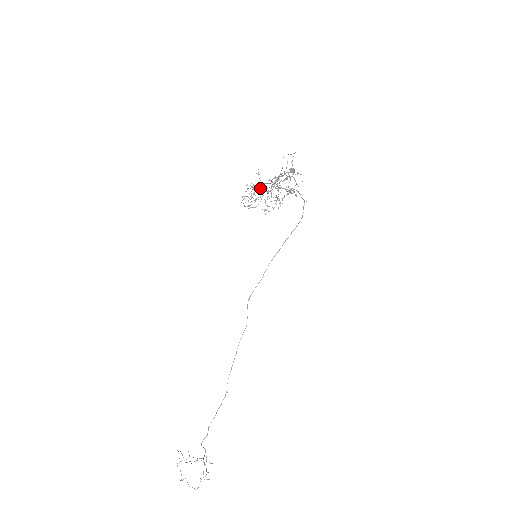
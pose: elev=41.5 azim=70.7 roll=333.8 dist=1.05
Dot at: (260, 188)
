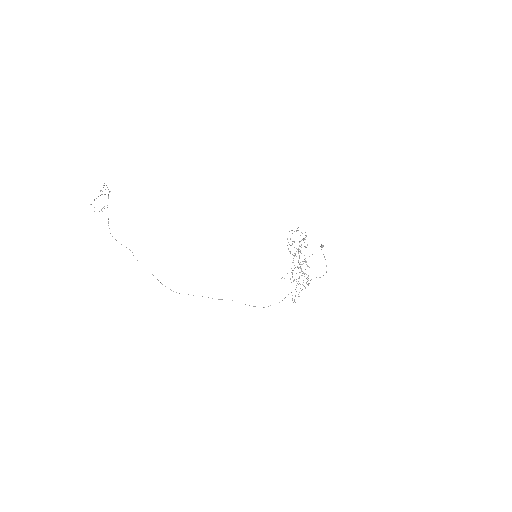
Dot at: (304, 239)
